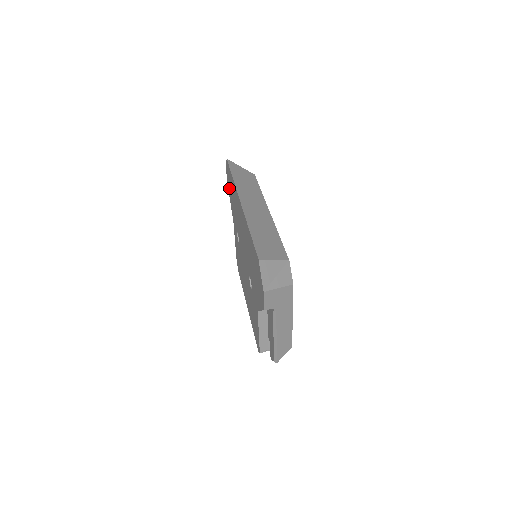
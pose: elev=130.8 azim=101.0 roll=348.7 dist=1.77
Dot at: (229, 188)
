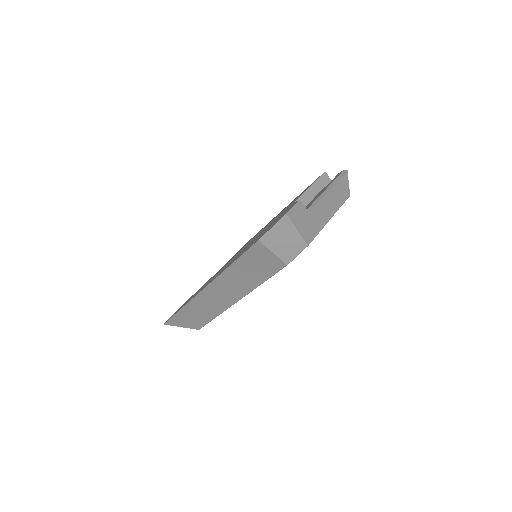
Dot at: (281, 216)
